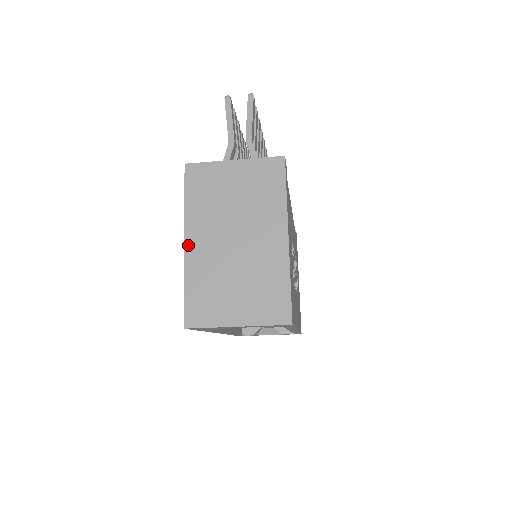
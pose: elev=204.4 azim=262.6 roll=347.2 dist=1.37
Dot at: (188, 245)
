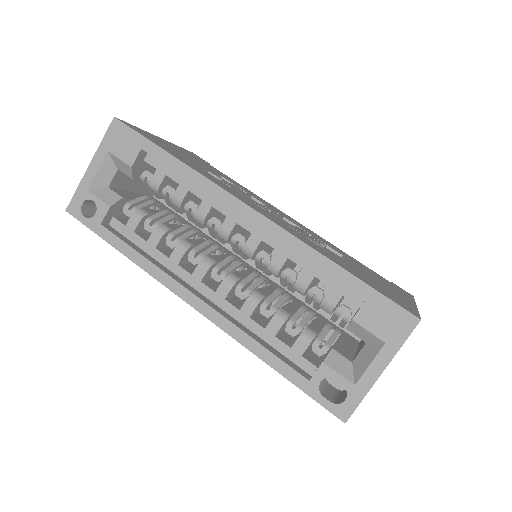
Dot at: occluded
